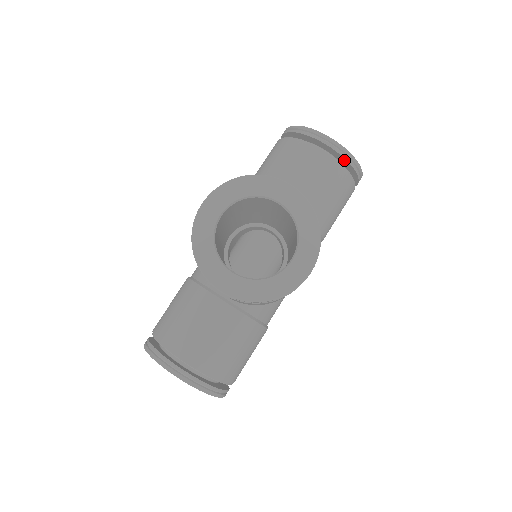
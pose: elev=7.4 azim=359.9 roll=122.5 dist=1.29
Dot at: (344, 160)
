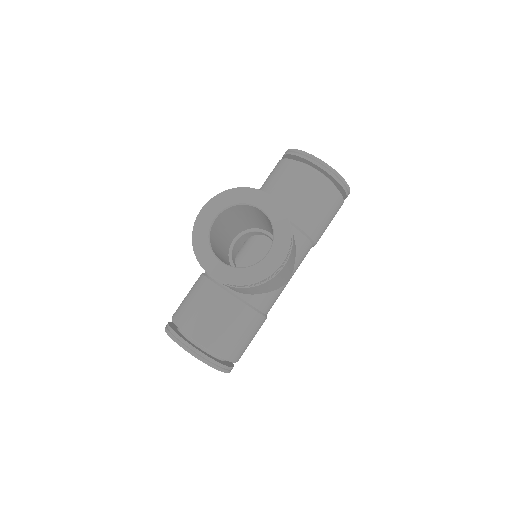
Dot at: (330, 176)
